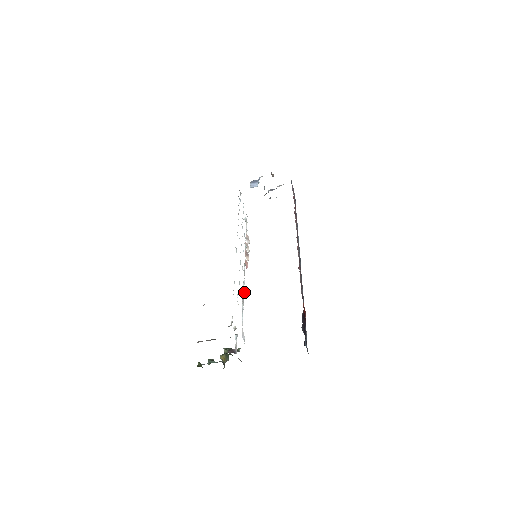
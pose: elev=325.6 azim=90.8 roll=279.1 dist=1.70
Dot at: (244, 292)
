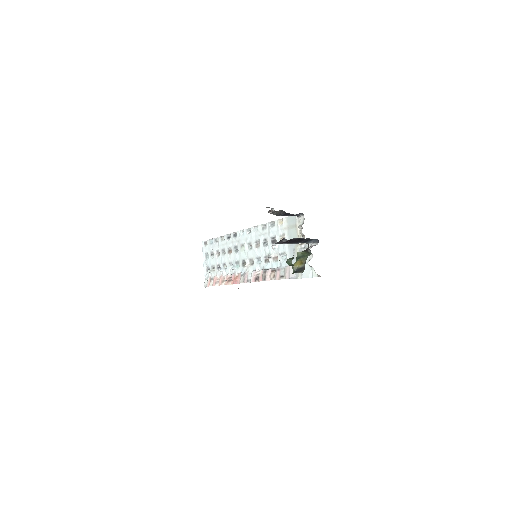
Dot at: (259, 276)
